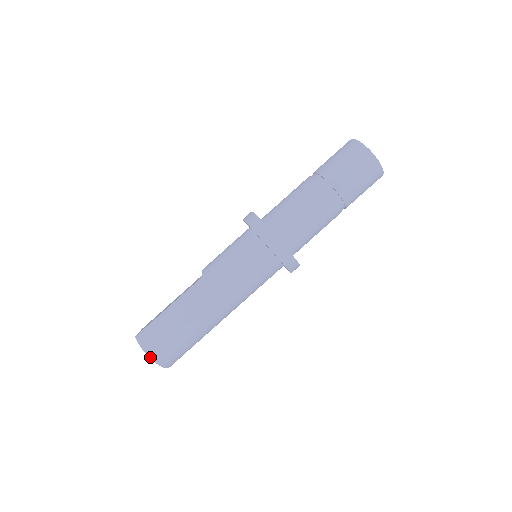
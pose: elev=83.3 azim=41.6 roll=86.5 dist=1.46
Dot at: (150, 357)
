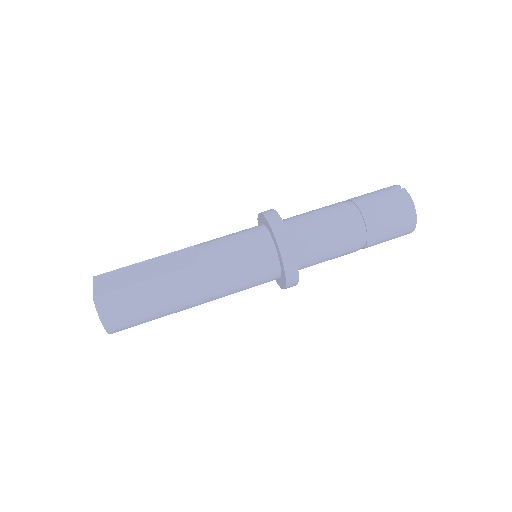
Dot at: (104, 327)
